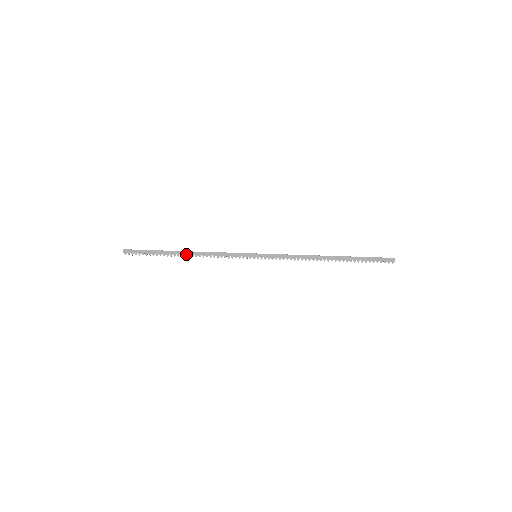
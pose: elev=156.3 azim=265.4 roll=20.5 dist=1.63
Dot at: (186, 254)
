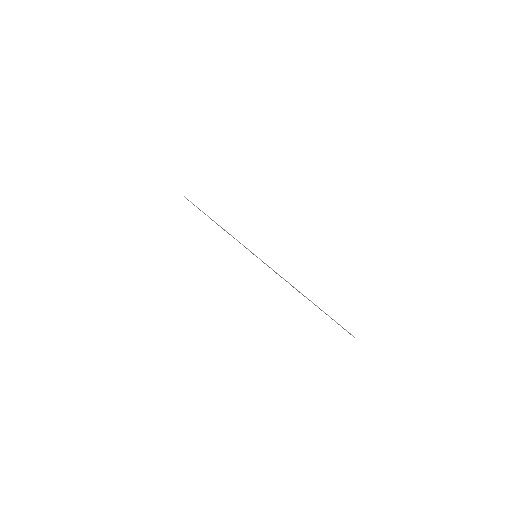
Dot at: (216, 223)
